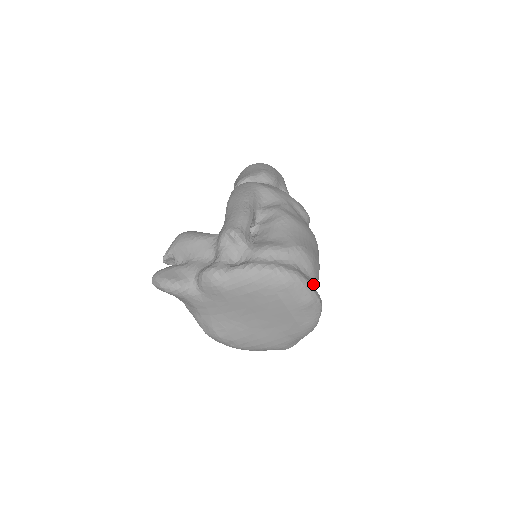
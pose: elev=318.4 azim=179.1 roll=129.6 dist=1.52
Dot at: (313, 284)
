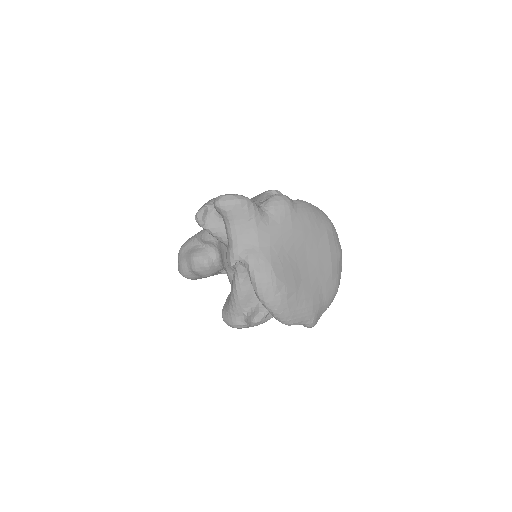
Dot at: occluded
